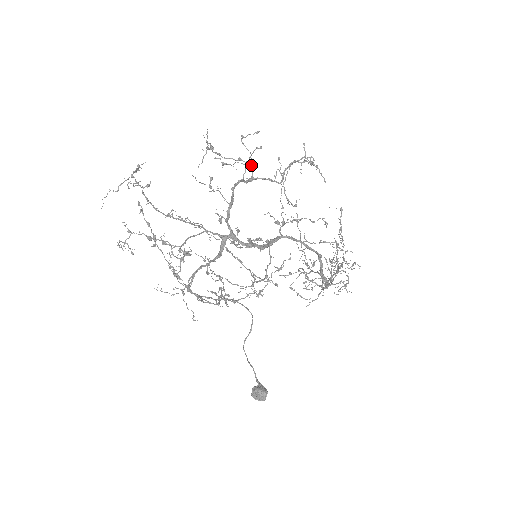
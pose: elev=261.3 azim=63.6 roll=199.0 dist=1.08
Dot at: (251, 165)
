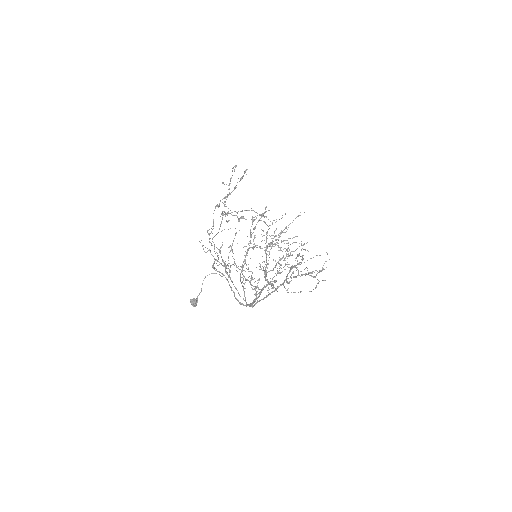
Dot at: occluded
